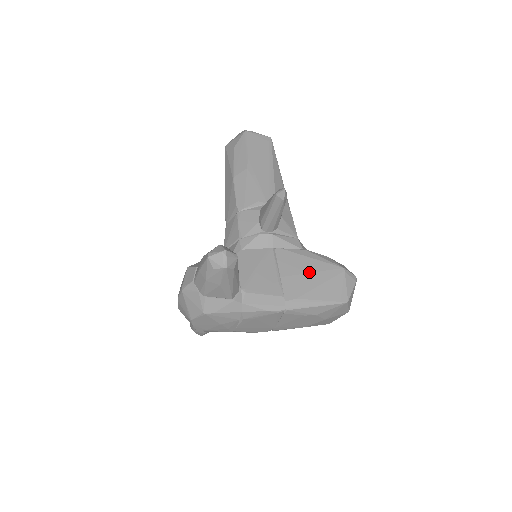
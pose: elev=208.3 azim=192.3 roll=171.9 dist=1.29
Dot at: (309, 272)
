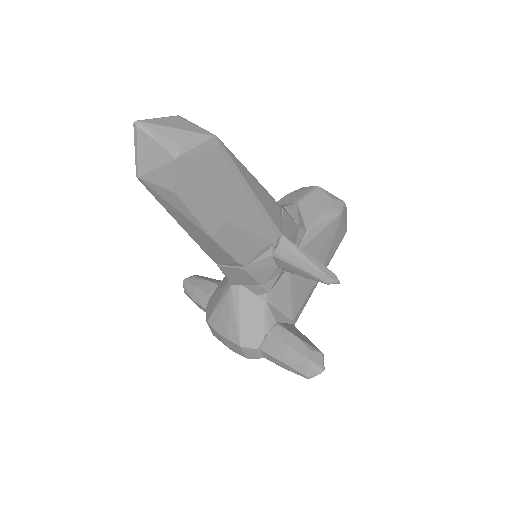
Dot at: (321, 248)
